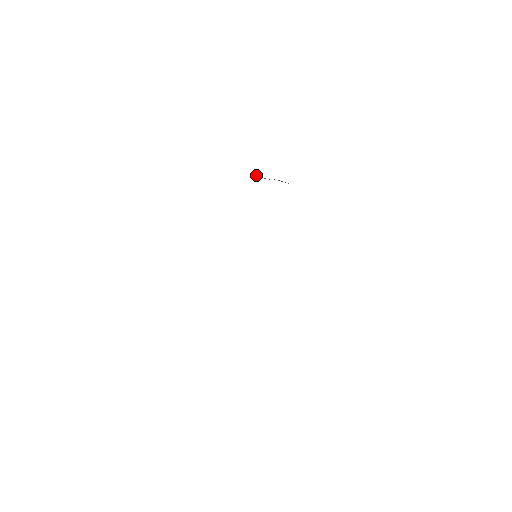
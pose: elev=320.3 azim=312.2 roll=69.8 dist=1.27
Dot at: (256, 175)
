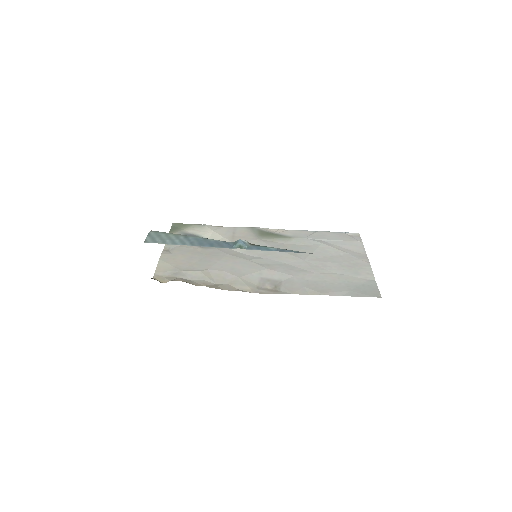
Dot at: occluded
